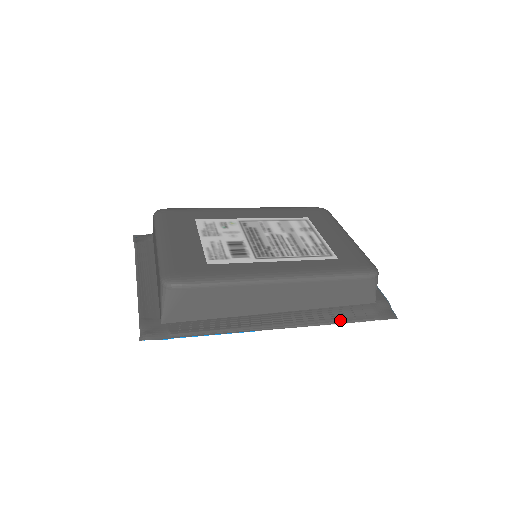
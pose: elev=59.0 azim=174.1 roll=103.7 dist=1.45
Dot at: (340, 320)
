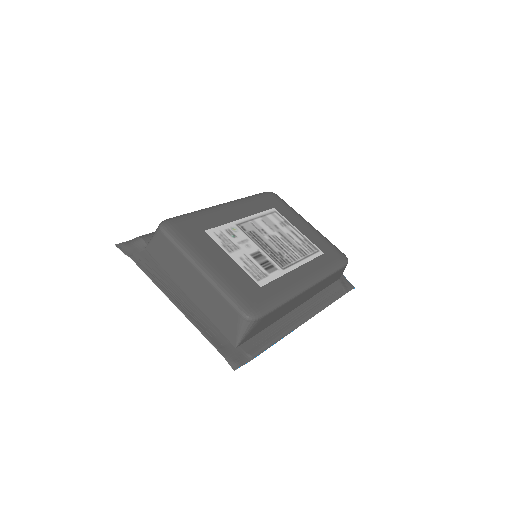
Dot at: (331, 301)
